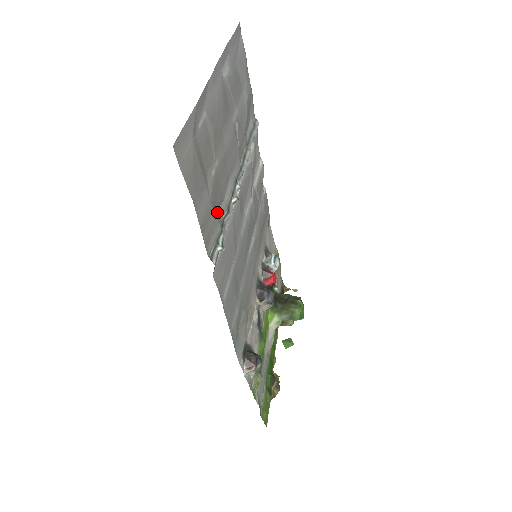
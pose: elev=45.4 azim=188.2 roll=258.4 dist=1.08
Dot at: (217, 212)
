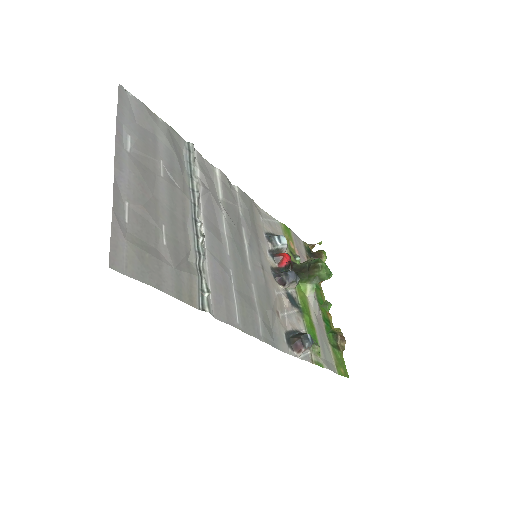
Dot at: (188, 267)
